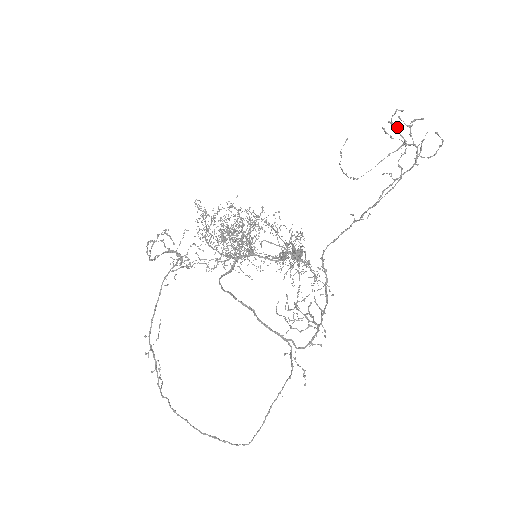
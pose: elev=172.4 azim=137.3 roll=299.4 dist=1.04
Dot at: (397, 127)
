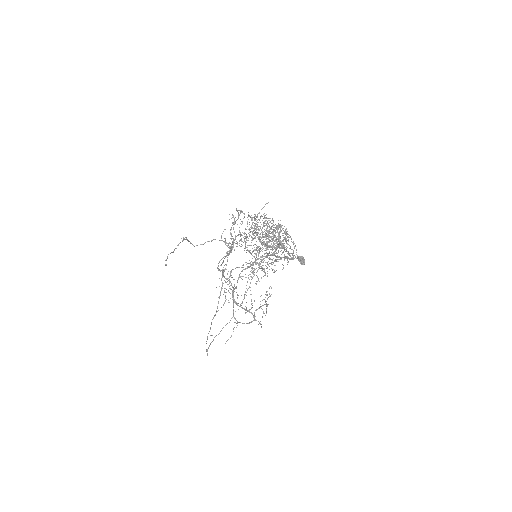
Dot at: (234, 221)
